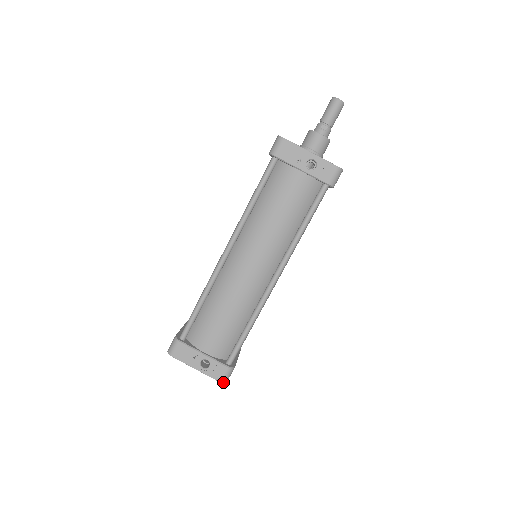
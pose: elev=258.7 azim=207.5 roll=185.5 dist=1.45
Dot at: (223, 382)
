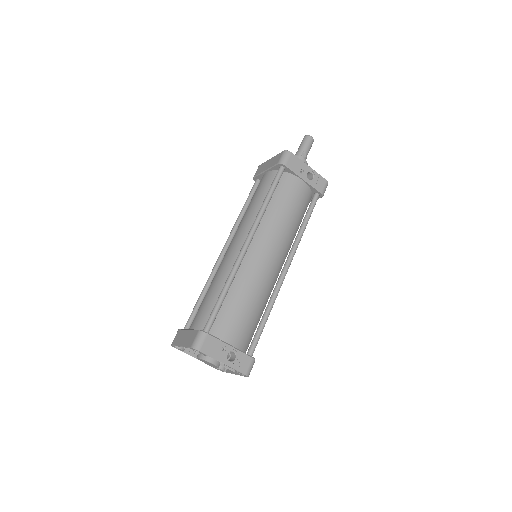
Dot at: (248, 375)
